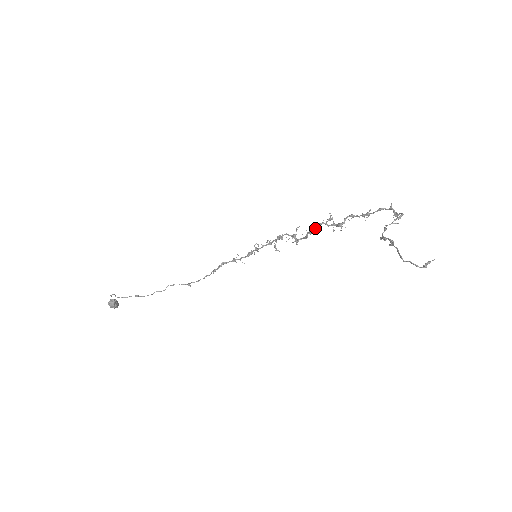
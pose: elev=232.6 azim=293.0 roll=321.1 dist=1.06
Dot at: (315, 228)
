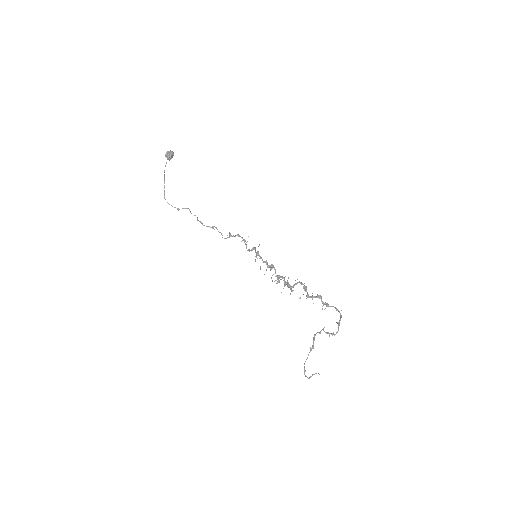
Dot at: (291, 288)
